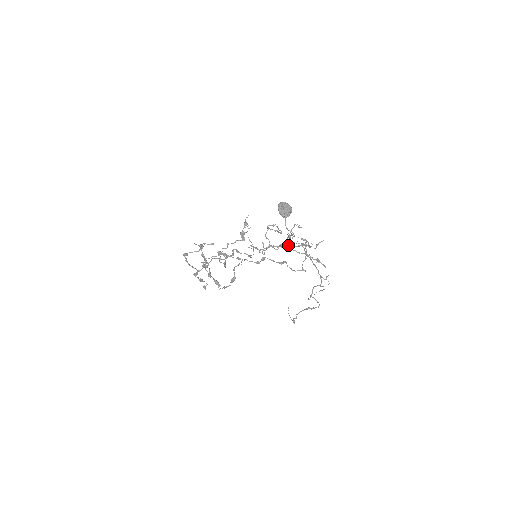
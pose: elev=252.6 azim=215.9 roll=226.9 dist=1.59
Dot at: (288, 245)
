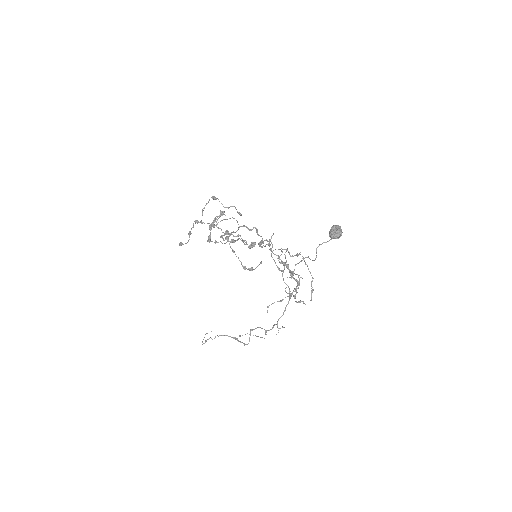
Dot at: occluded
